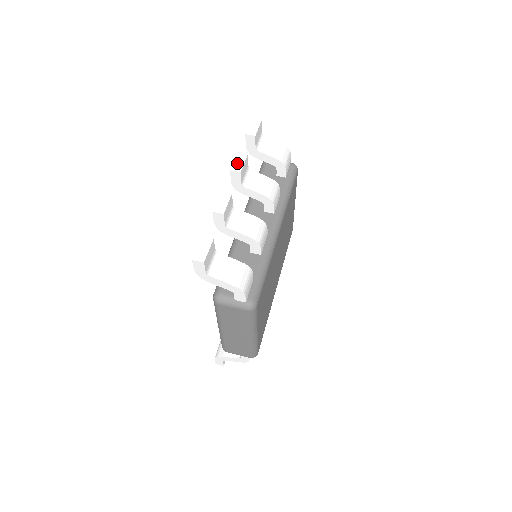
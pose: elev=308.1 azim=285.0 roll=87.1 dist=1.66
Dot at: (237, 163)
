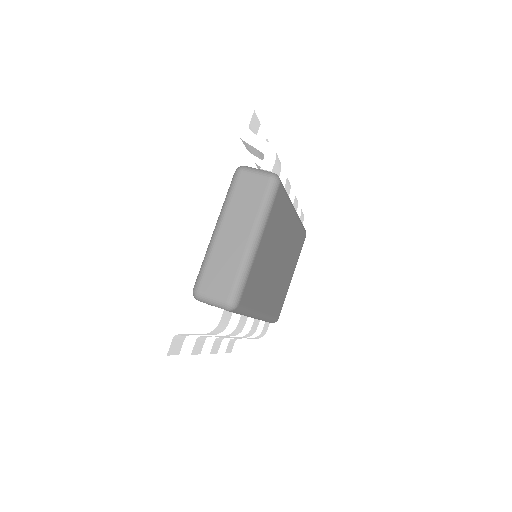
Dot at: occluded
